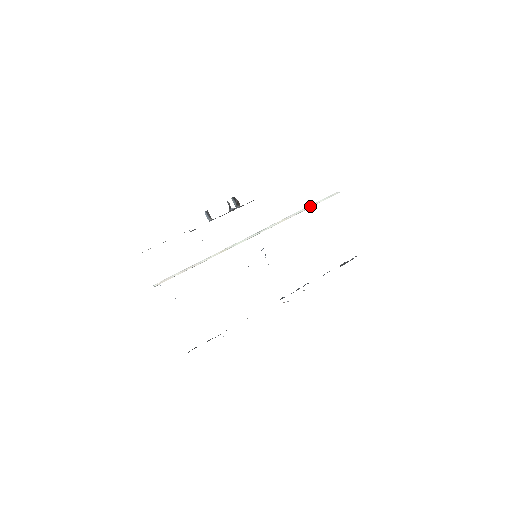
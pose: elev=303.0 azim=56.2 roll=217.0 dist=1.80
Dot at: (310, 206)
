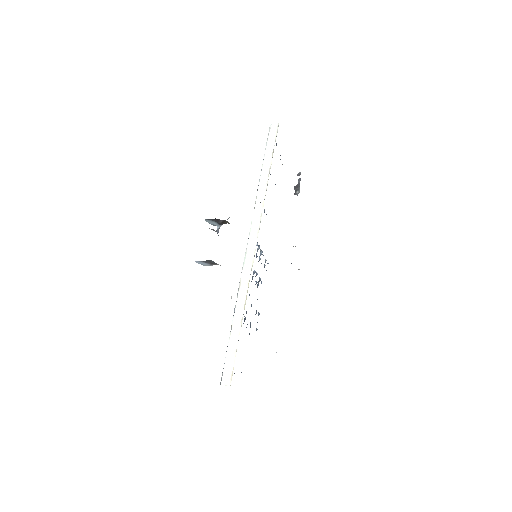
Dot at: (266, 162)
